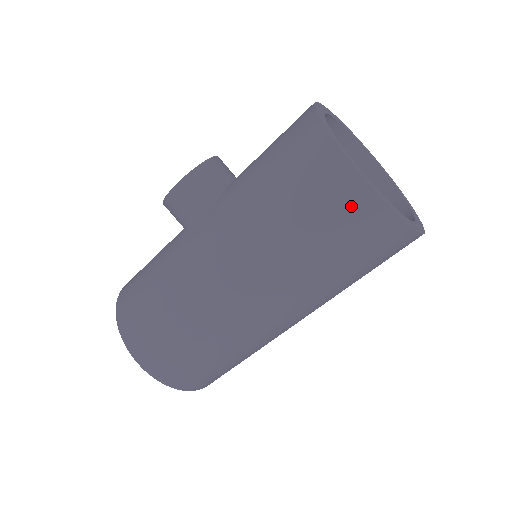
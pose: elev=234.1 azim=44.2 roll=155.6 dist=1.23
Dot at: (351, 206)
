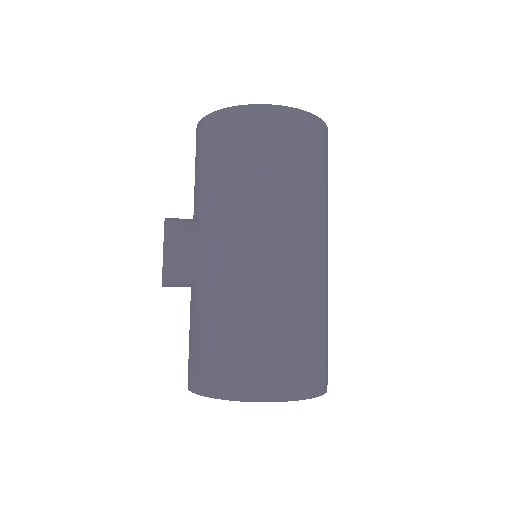
Dot at: (287, 126)
